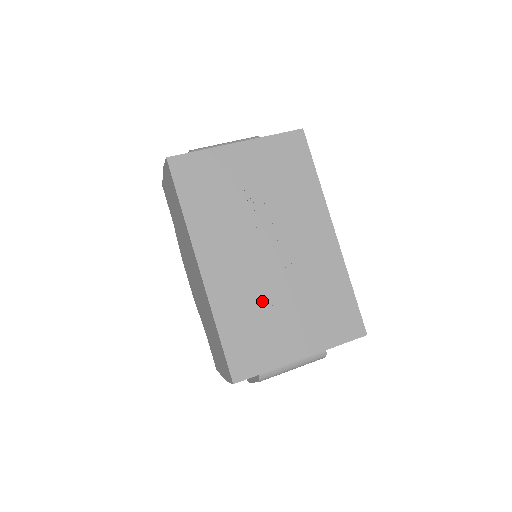
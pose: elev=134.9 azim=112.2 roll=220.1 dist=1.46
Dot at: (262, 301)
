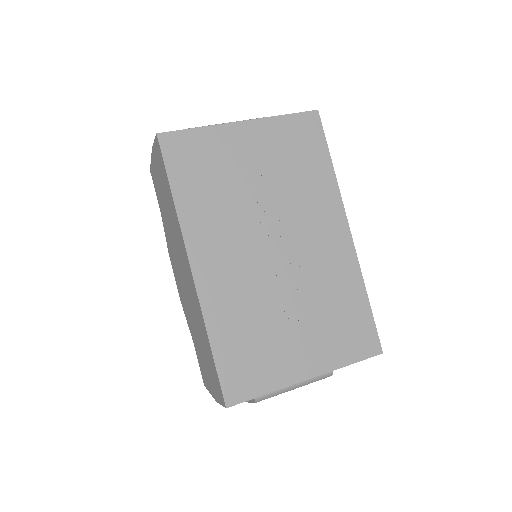
Dot at: (264, 310)
